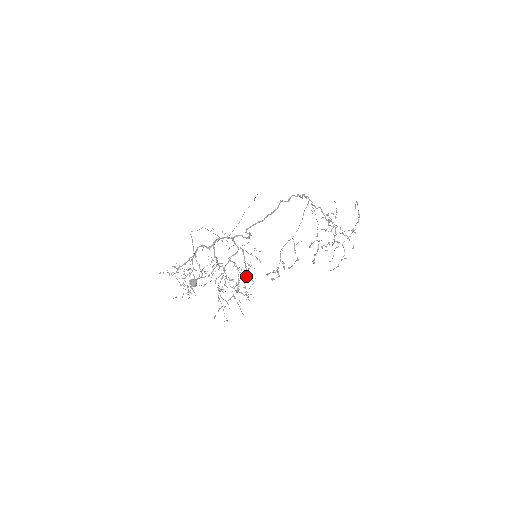
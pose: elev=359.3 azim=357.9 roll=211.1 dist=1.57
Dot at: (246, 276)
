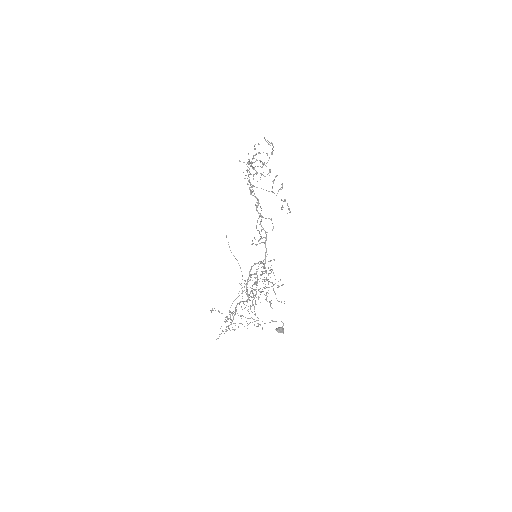
Dot at: occluded
